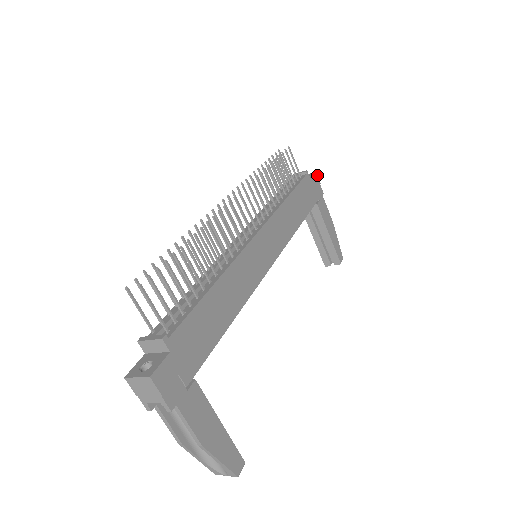
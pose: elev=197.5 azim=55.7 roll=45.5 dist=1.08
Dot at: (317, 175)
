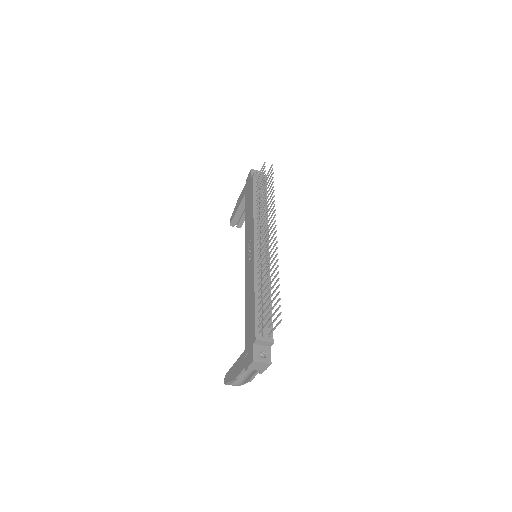
Dot at: occluded
